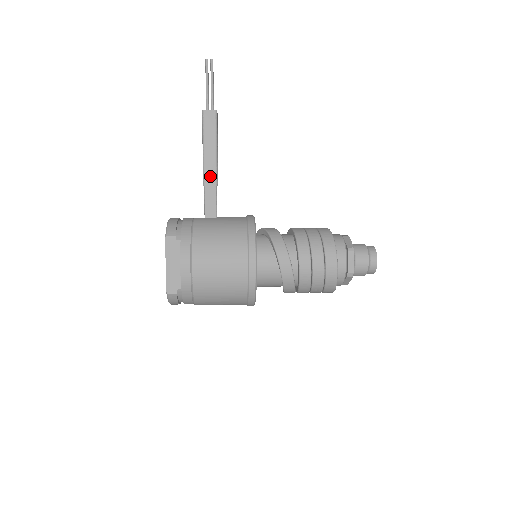
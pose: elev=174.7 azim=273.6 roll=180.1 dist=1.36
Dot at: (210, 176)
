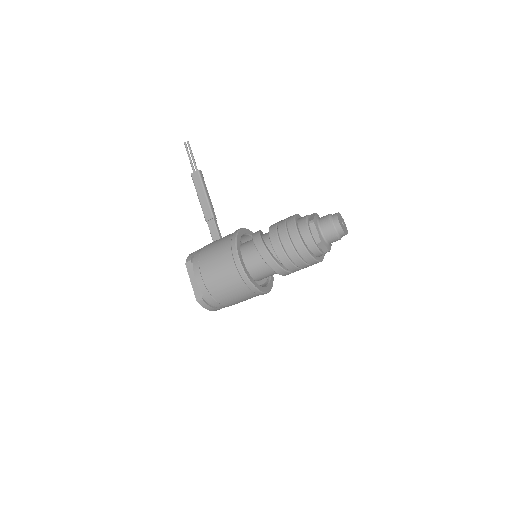
Dot at: (207, 213)
